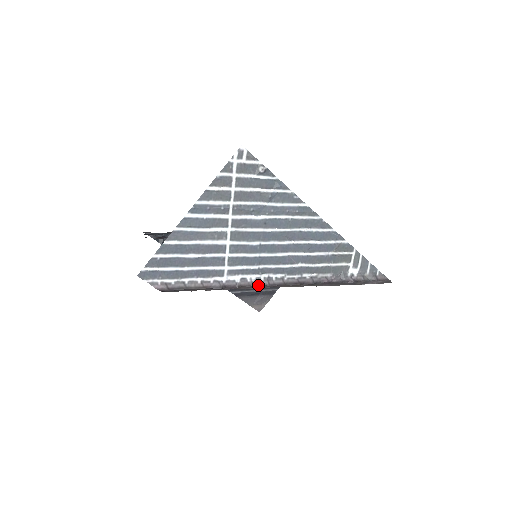
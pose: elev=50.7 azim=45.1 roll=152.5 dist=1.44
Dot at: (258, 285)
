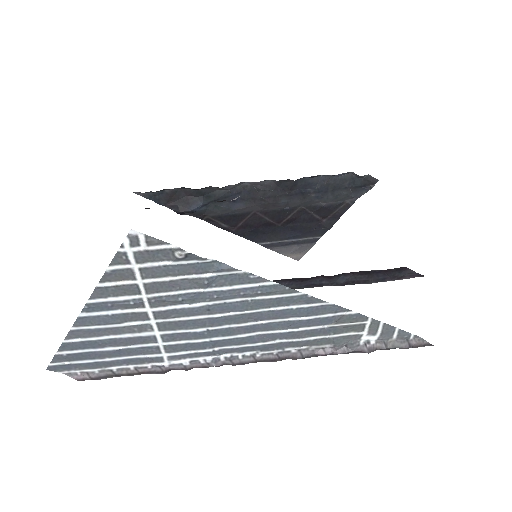
Dot at: (217, 366)
